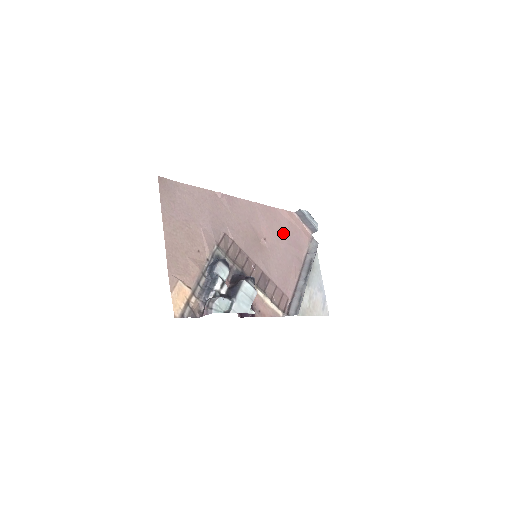
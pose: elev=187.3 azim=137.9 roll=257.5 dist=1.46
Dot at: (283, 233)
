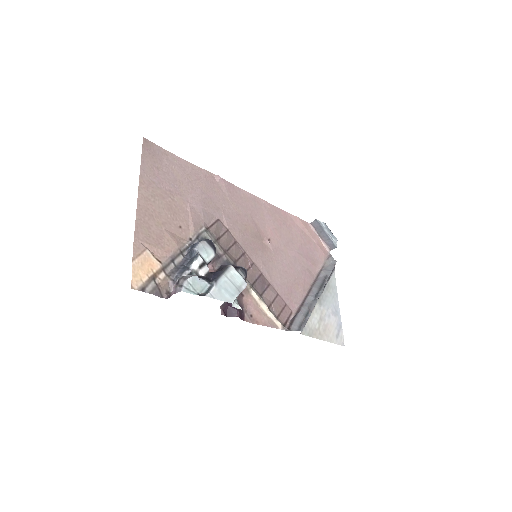
Dot at: (293, 240)
